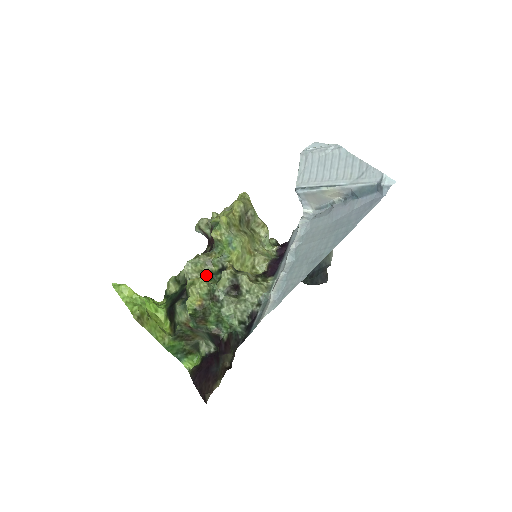
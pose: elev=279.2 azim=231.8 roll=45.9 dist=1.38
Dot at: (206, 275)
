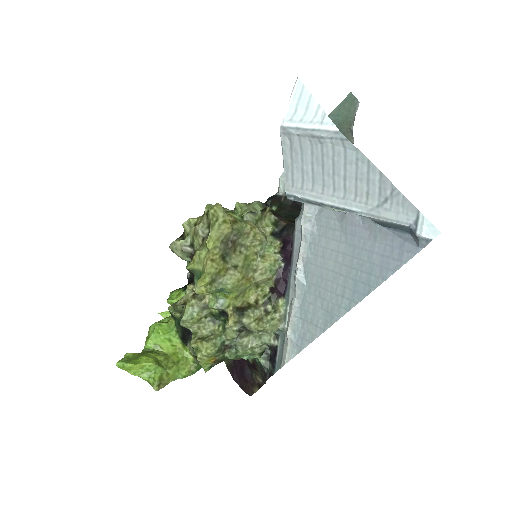
Dot at: (207, 319)
